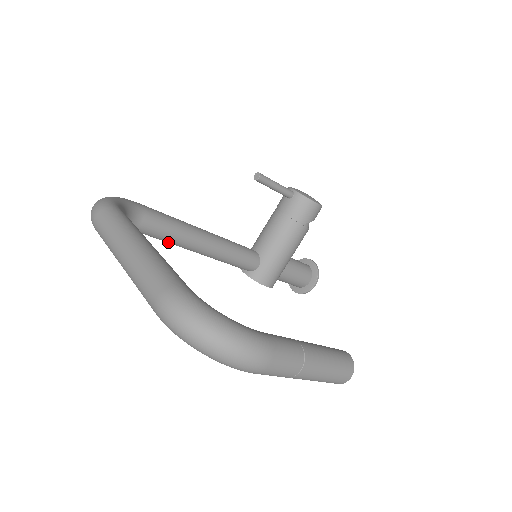
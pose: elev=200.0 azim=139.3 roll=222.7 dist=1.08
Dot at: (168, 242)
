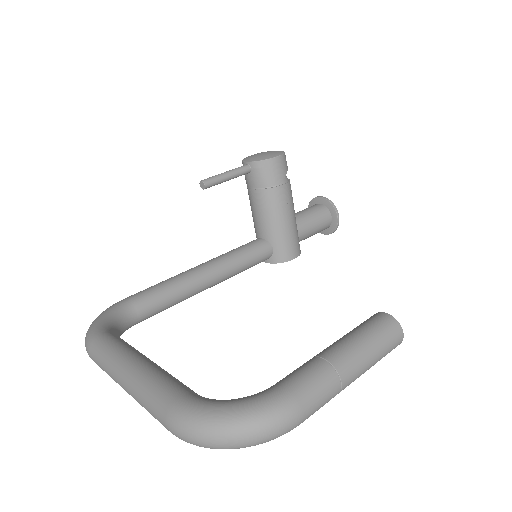
Dot at: occluded
